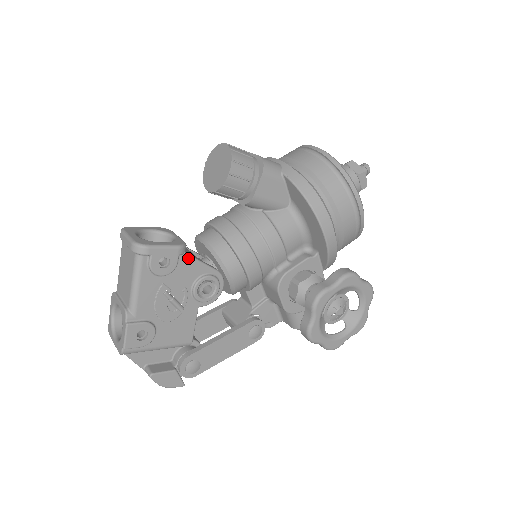
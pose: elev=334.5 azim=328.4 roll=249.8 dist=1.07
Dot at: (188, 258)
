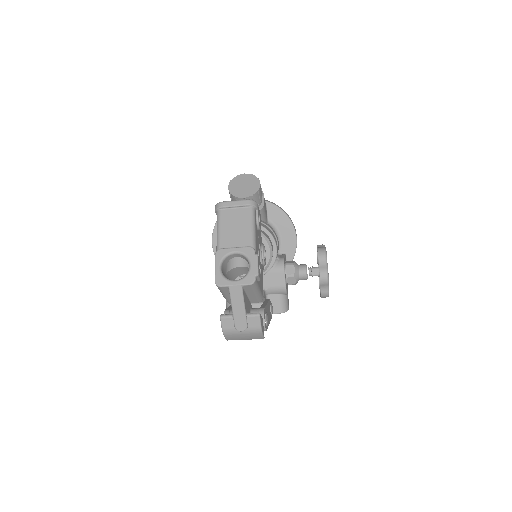
Dot at: occluded
